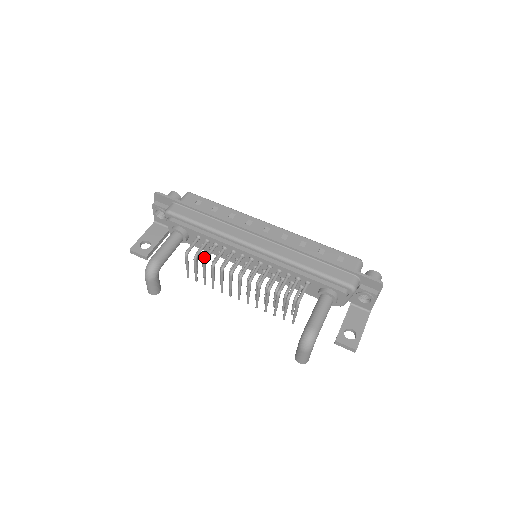
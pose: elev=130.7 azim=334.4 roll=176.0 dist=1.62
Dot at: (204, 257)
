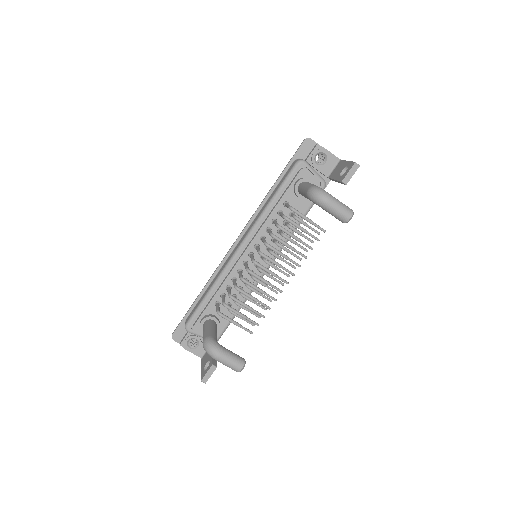
Dot at: occluded
